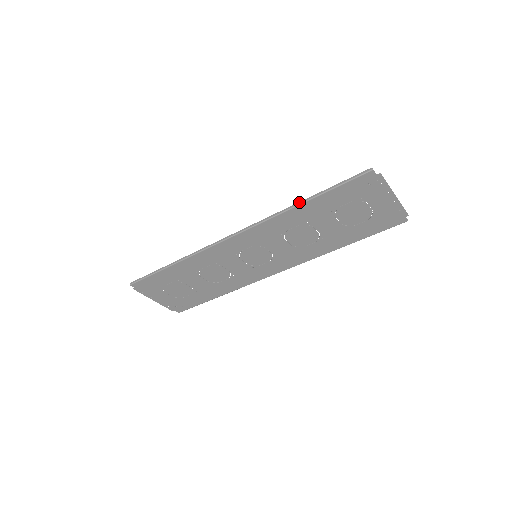
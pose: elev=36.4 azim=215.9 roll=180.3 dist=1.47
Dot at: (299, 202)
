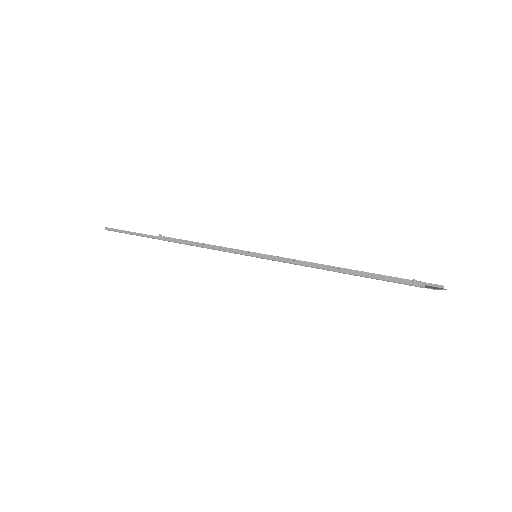
Dot at: (320, 266)
